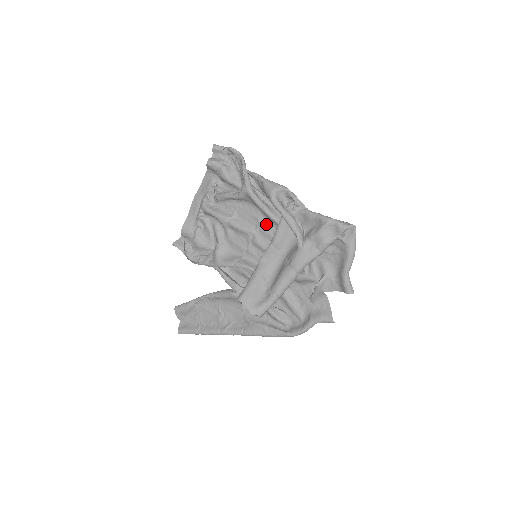
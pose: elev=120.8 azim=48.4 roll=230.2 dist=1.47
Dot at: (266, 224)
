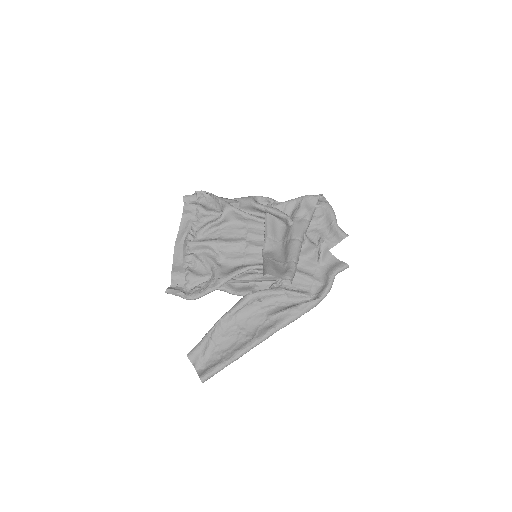
Dot at: (253, 230)
